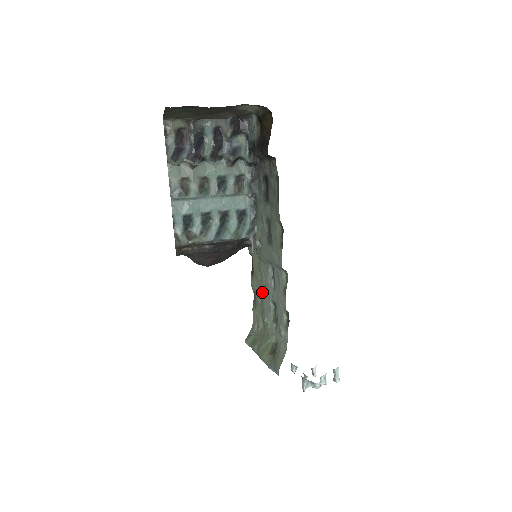
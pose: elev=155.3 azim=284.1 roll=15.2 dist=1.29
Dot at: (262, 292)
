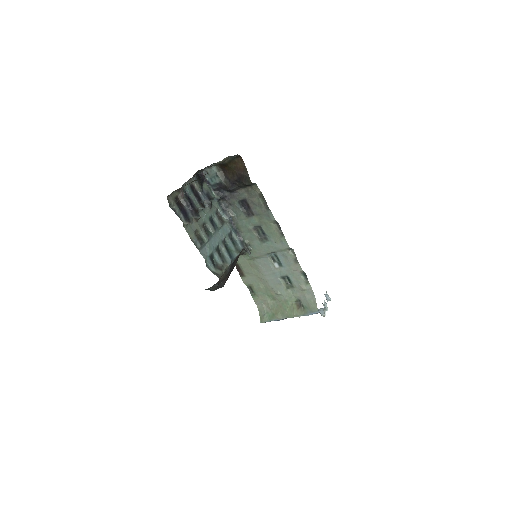
Dot at: (264, 279)
